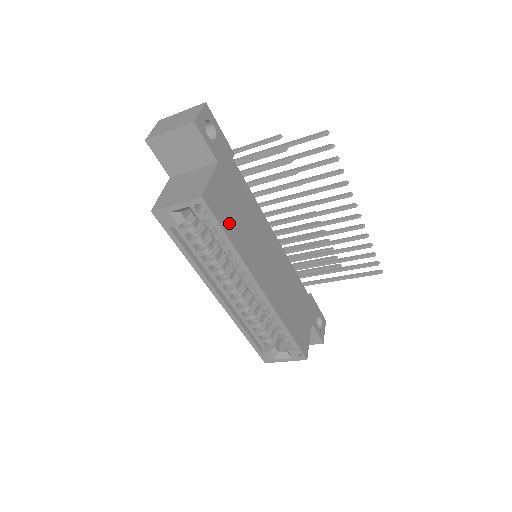
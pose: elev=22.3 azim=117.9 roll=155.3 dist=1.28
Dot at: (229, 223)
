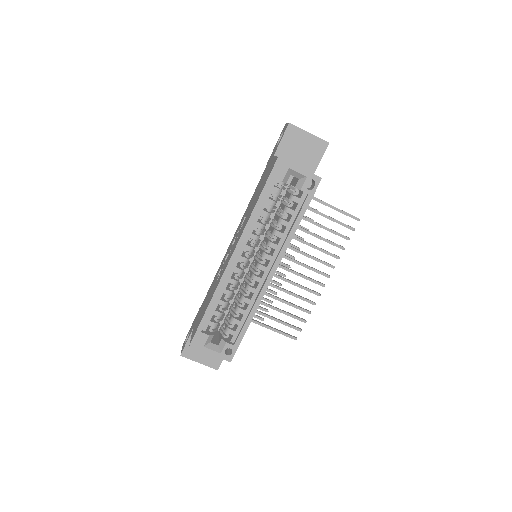
Dot at: occluded
